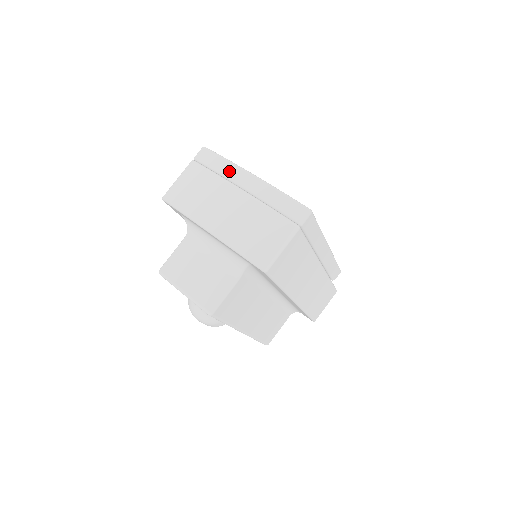
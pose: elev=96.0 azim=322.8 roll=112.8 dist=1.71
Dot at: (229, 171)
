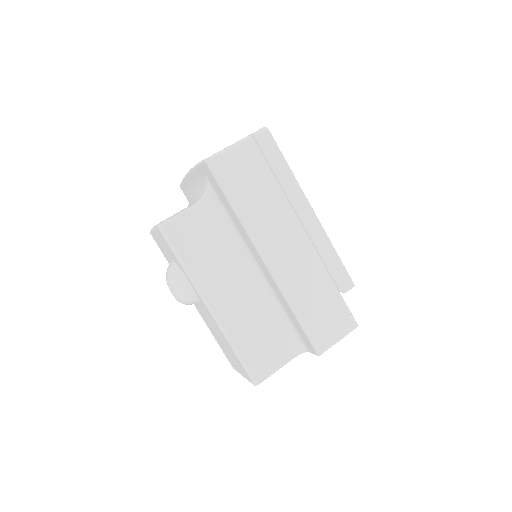
Dot at: occluded
